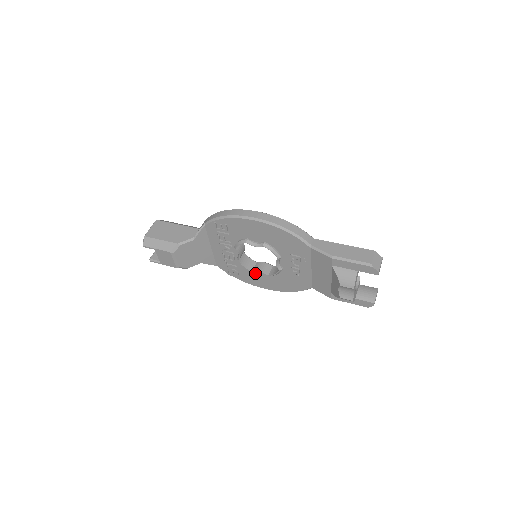
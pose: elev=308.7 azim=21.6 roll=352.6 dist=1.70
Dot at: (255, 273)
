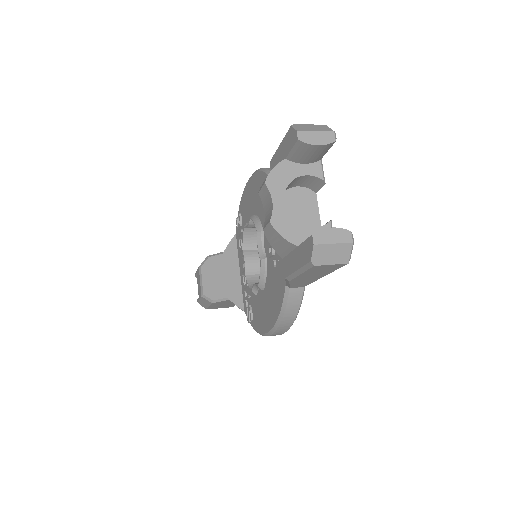
Dot at: (258, 298)
